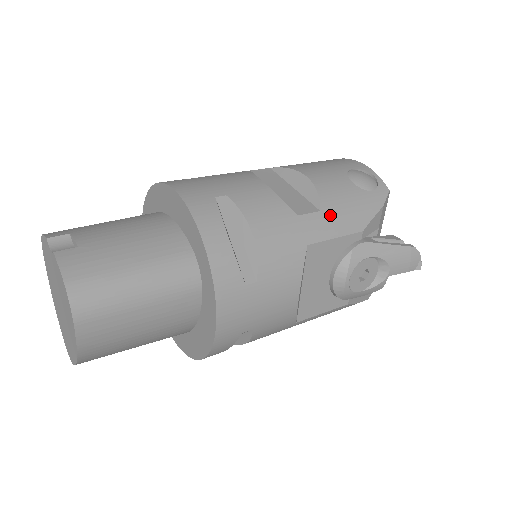
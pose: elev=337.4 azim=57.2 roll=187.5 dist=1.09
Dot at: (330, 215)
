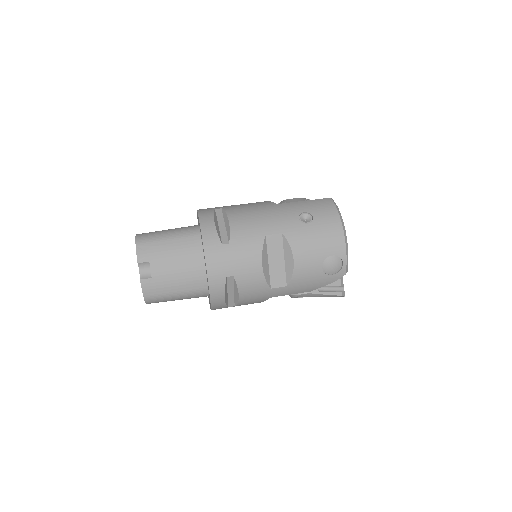
Dot at: (292, 288)
